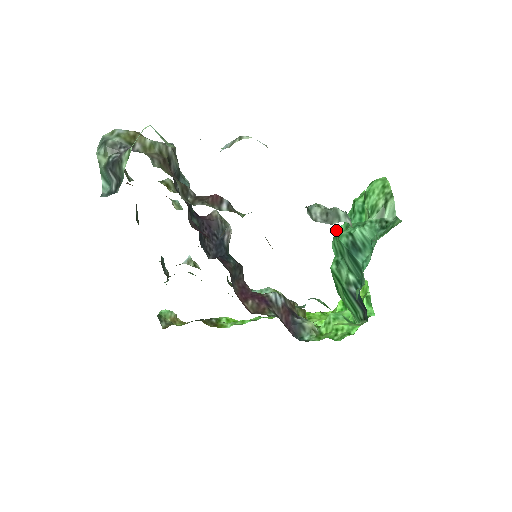
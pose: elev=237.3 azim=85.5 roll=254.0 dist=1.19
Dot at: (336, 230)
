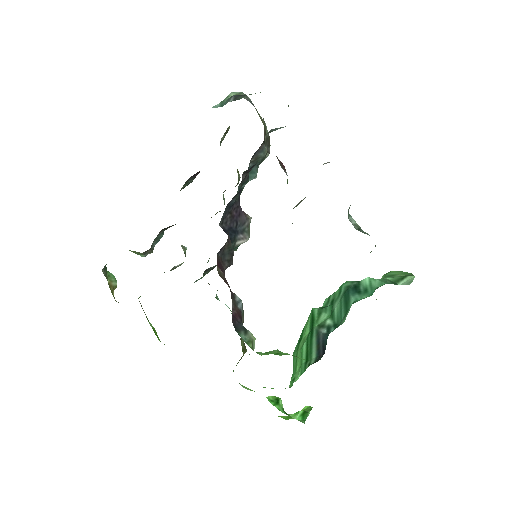
Dot at: occluded
